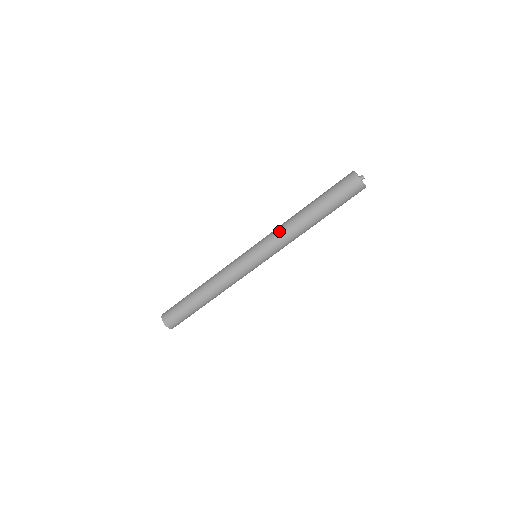
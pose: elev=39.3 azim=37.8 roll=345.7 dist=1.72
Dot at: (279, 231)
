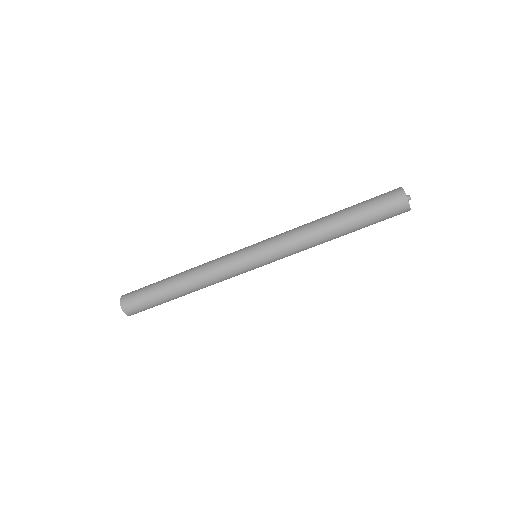
Dot at: (293, 233)
